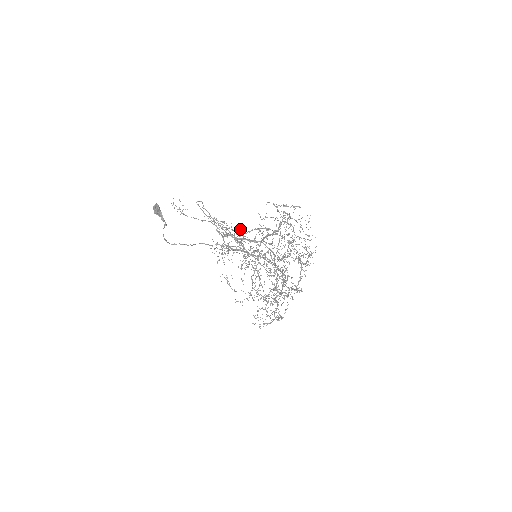
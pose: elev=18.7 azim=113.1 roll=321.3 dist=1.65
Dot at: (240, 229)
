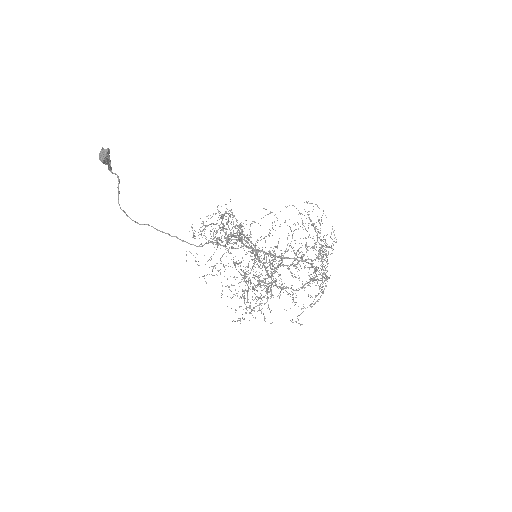
Dot at: occluded
